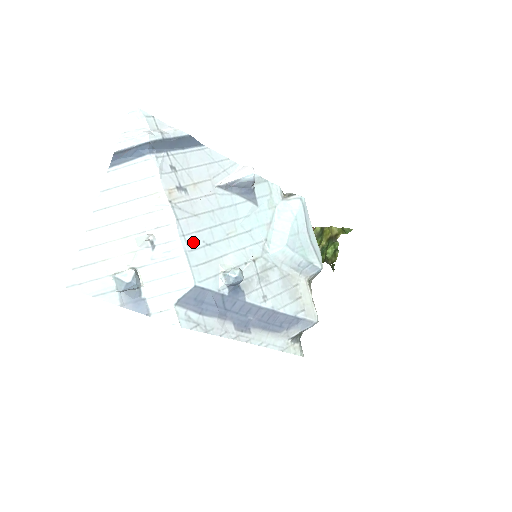
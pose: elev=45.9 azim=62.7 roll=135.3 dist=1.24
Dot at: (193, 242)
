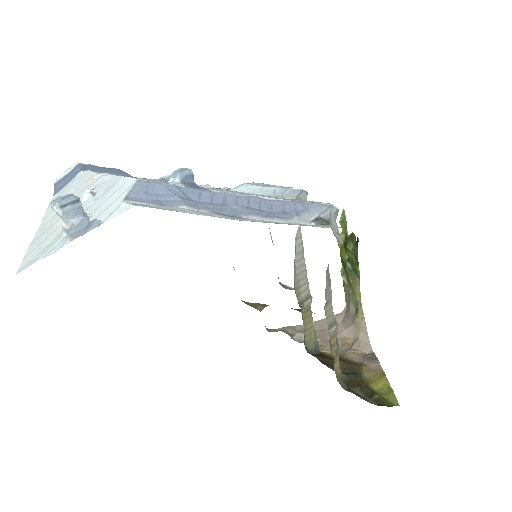
Dot at: occluded
